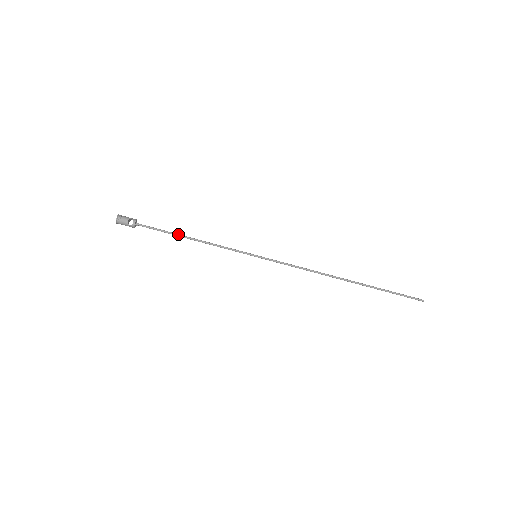
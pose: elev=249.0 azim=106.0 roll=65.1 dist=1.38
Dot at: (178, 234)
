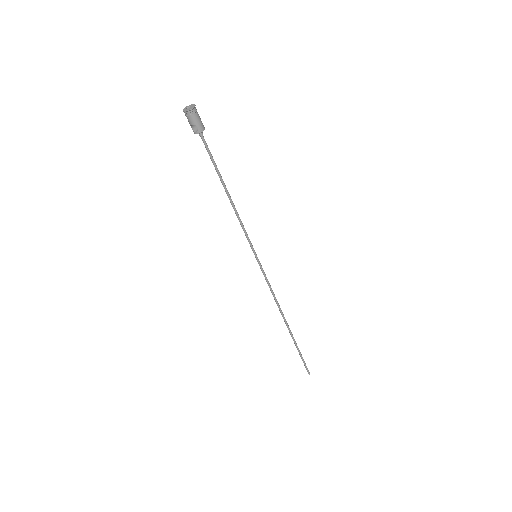
Dot at: (222, 180)
